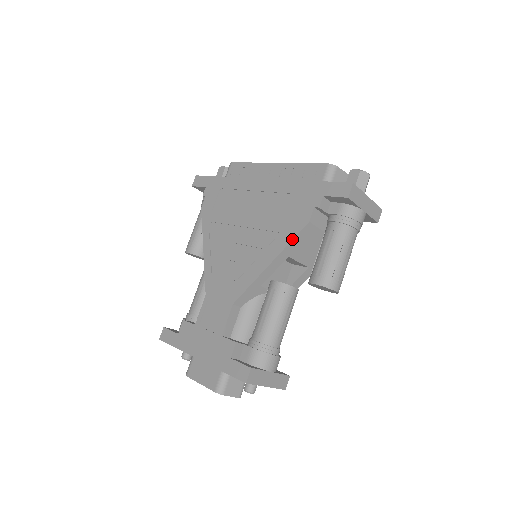
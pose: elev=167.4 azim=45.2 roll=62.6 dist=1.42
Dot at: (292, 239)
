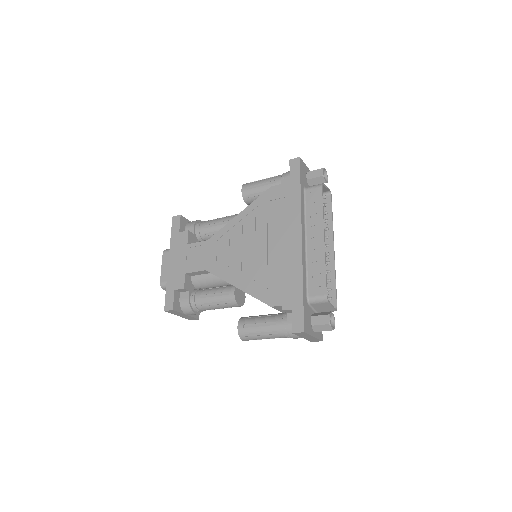
Dot at: (256, 298)
